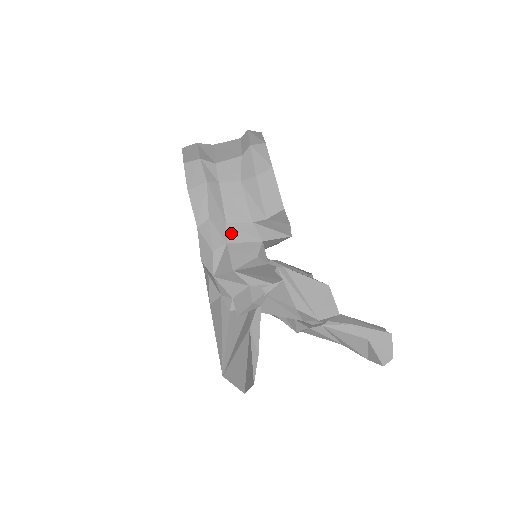
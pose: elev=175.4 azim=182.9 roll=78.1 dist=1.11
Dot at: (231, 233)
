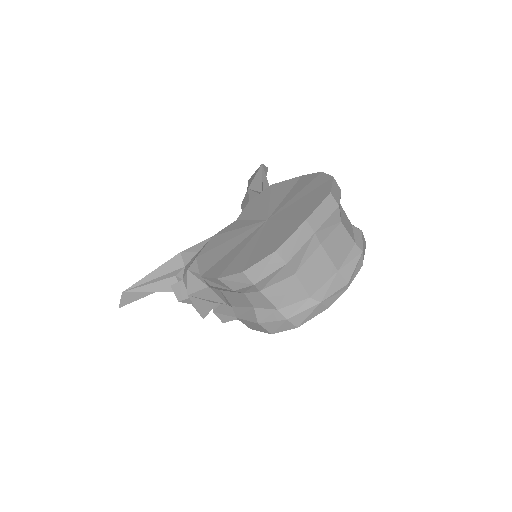
Dot at: (217, 291)
